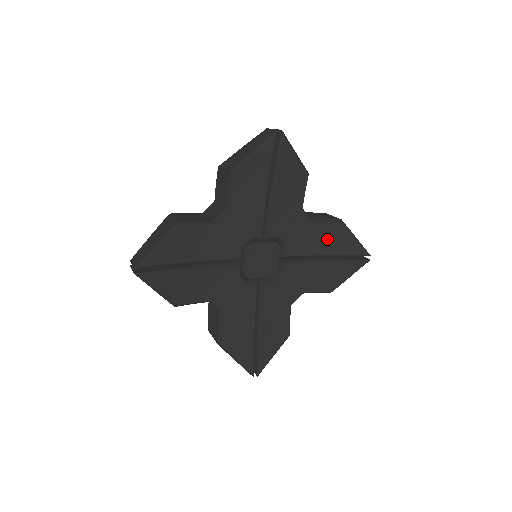
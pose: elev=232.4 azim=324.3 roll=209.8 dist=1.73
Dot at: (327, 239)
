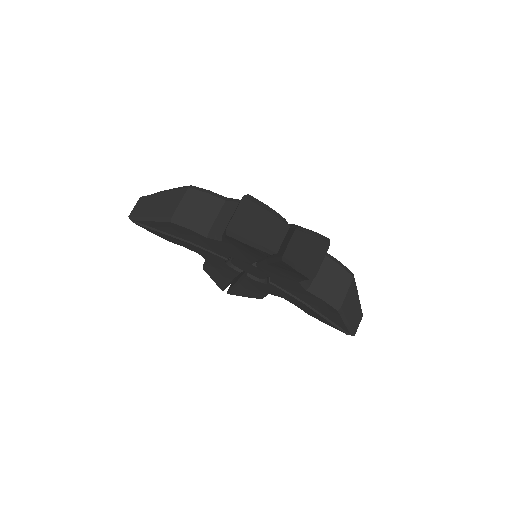
Dot at: (317, 303)
